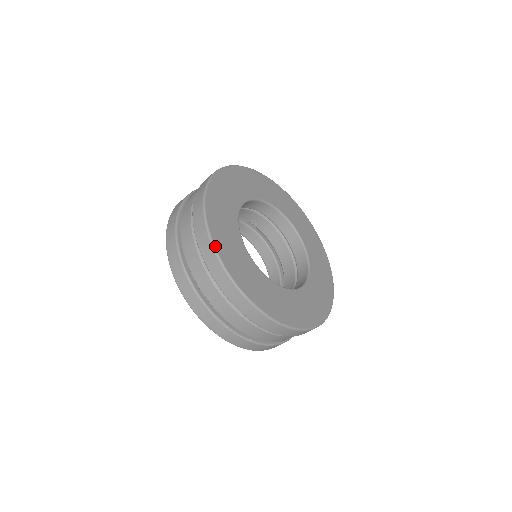
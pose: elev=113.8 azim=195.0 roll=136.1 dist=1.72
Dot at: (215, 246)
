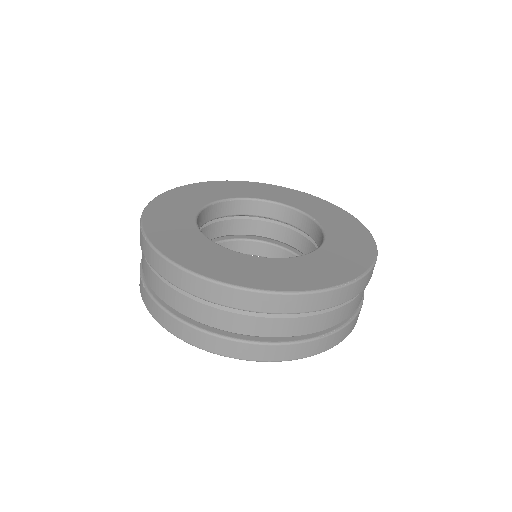
Dot at: (256, 289)
